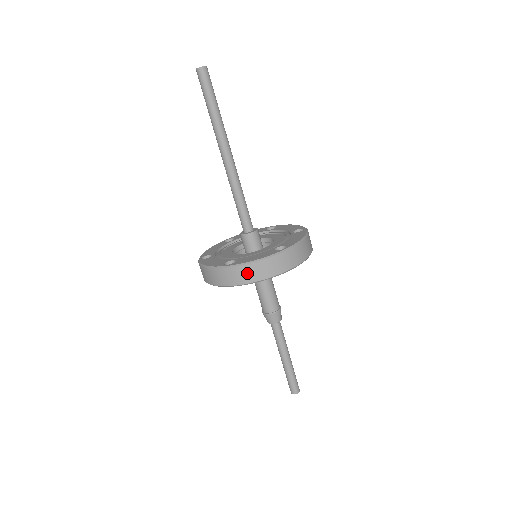
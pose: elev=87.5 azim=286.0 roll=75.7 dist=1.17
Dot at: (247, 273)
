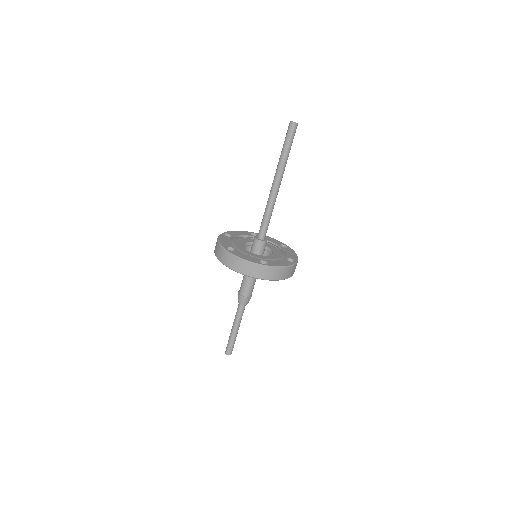
Dot at: (233, 262)
